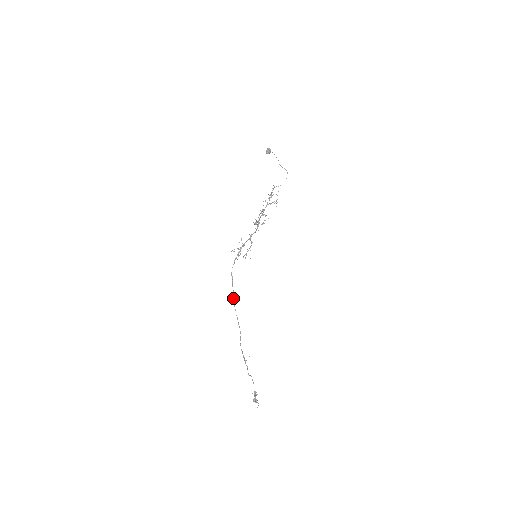
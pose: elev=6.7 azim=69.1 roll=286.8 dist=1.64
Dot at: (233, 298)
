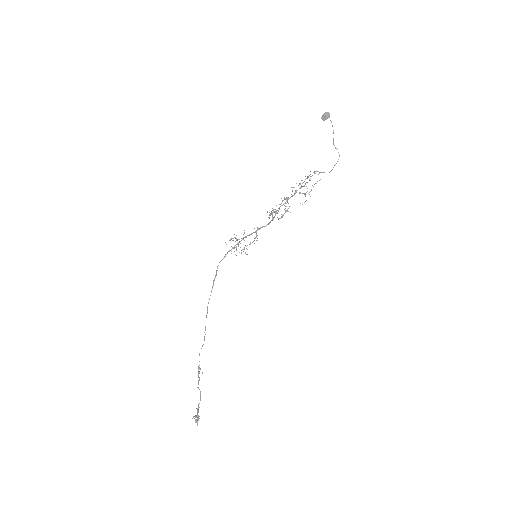
Dot at: (209, 298)
